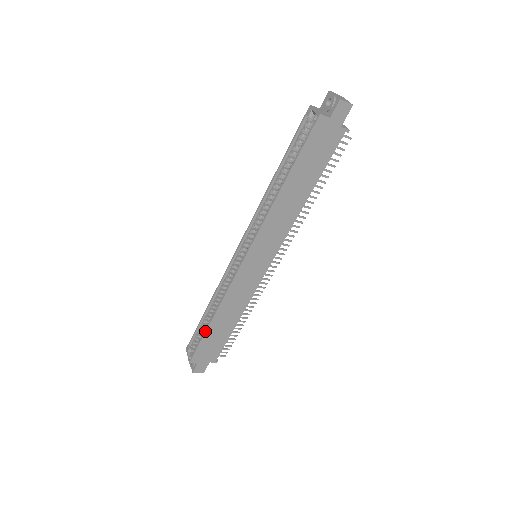
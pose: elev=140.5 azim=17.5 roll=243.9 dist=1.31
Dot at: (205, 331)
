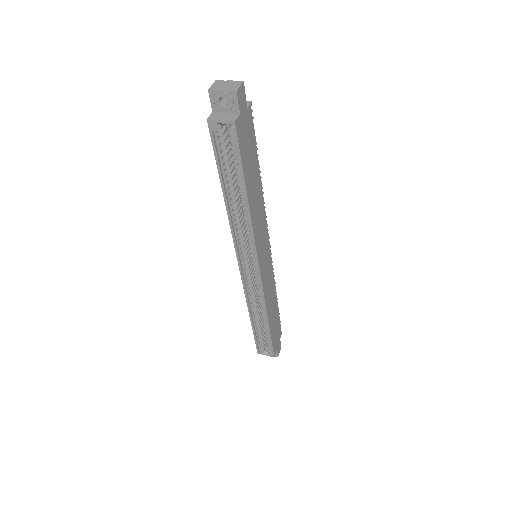
Dot at: (269, 333)
